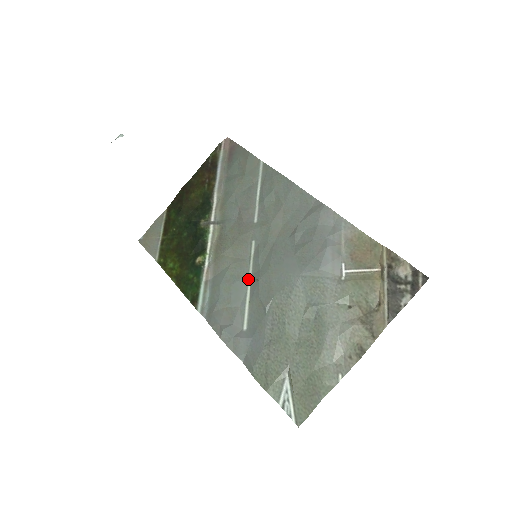
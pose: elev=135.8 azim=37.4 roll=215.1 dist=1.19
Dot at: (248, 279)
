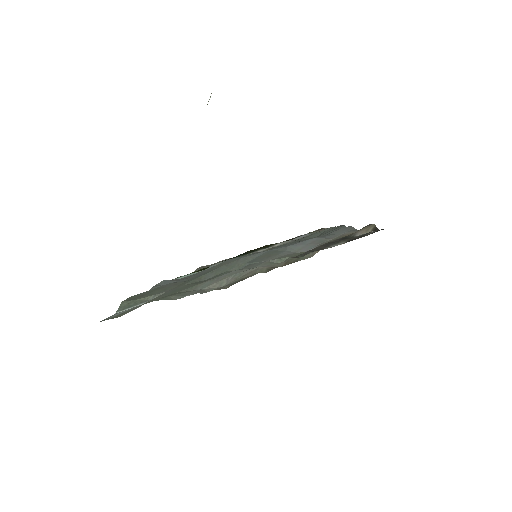
Dot at: occluded
